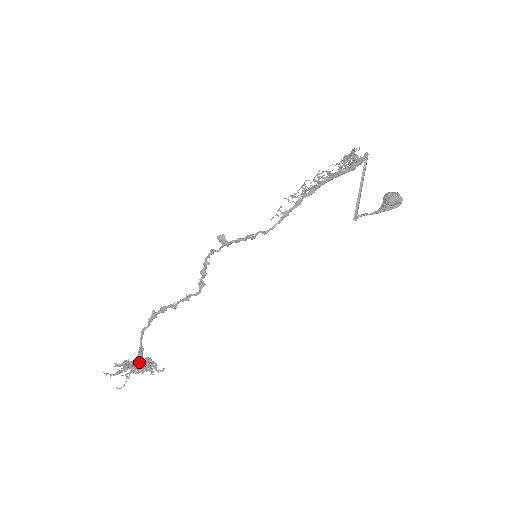
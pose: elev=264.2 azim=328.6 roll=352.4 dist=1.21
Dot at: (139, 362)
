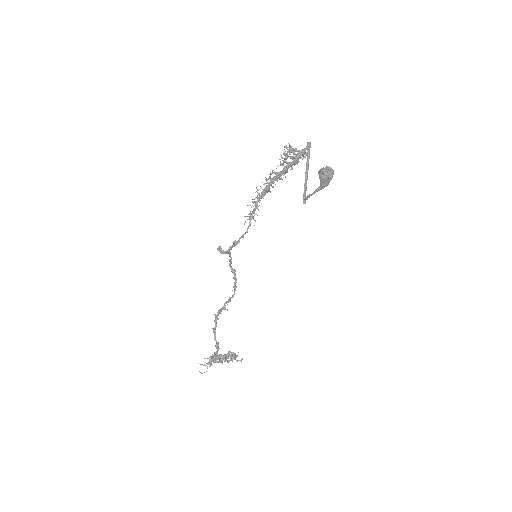
Dot at: (216, 354)
